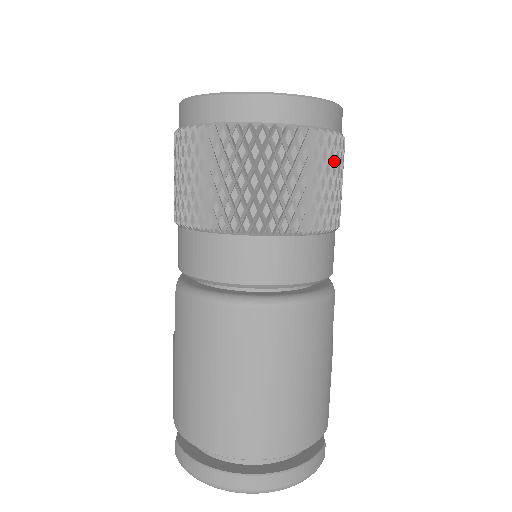
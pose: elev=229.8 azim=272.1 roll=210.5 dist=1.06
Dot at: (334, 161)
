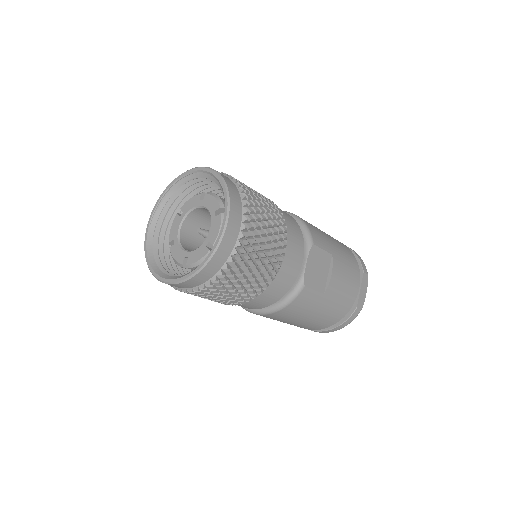
Dot at: (238, 274)
